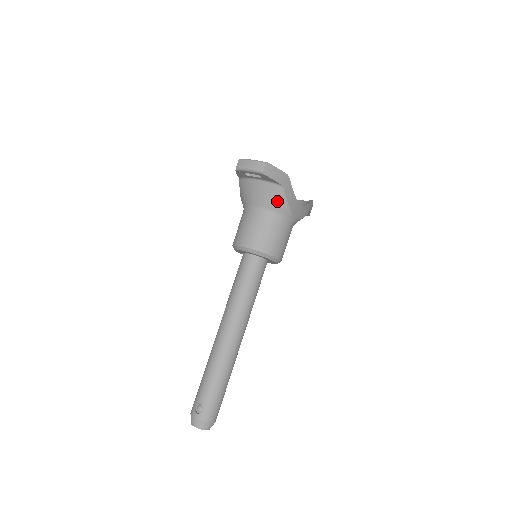
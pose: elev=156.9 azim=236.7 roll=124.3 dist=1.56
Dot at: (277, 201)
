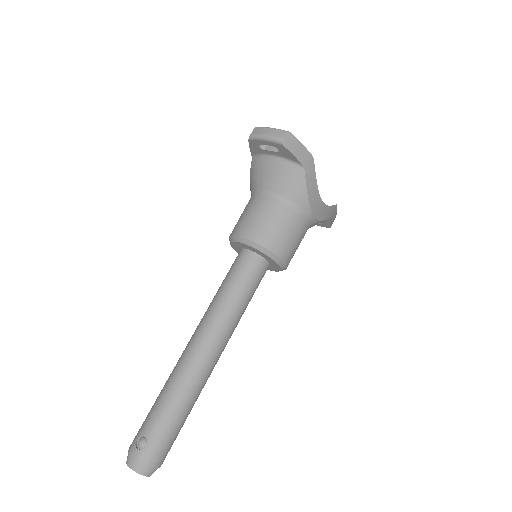
Dot at: (294, 186)
